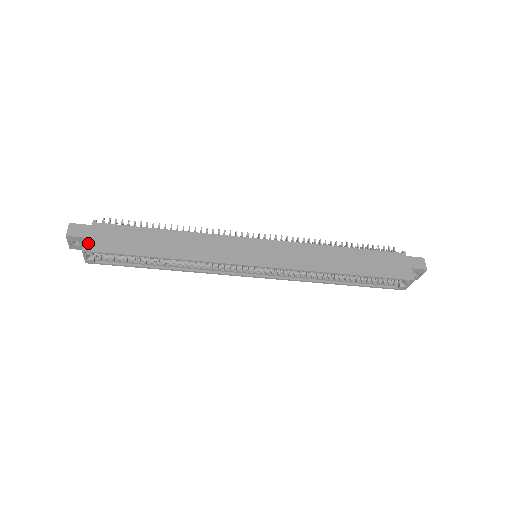
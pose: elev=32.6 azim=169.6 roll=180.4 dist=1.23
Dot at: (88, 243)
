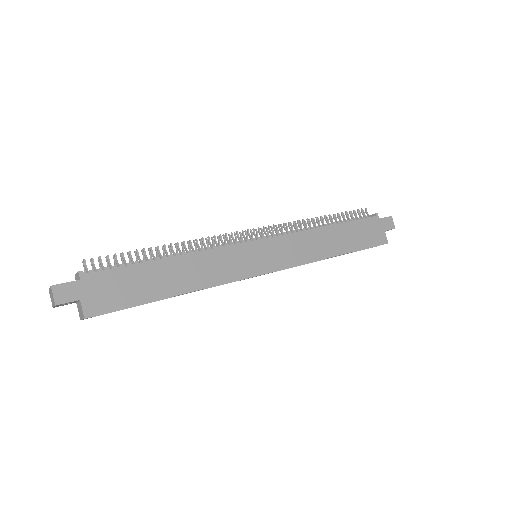
Dot at: (87, 306)
